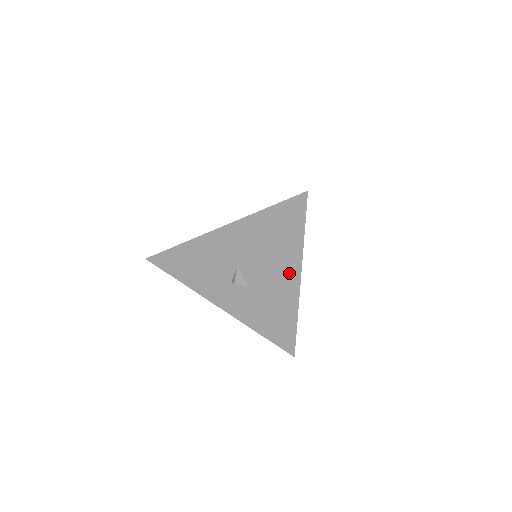
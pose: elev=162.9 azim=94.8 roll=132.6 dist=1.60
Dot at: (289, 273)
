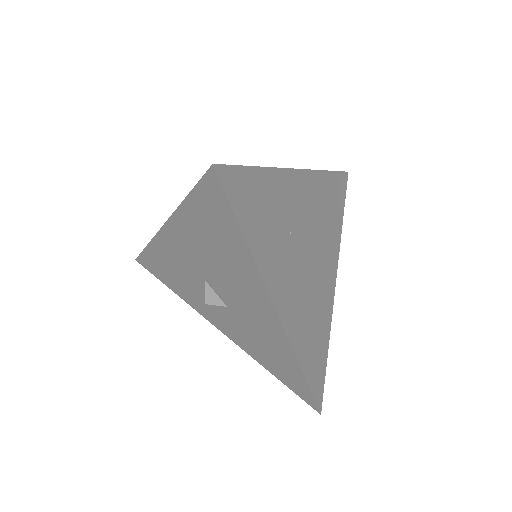
Dot at: (258, 297)
